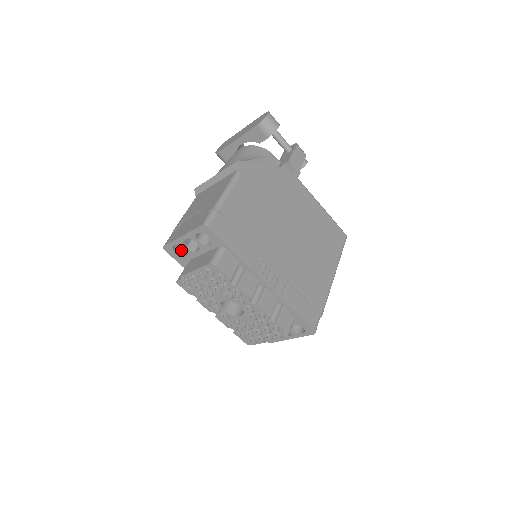
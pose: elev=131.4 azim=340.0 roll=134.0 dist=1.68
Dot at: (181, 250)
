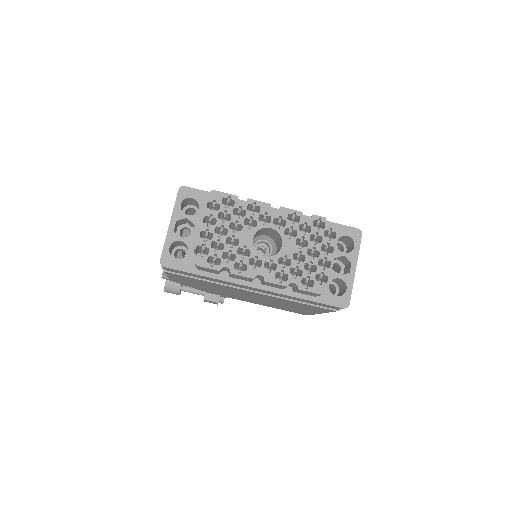
Dot at: occluded
